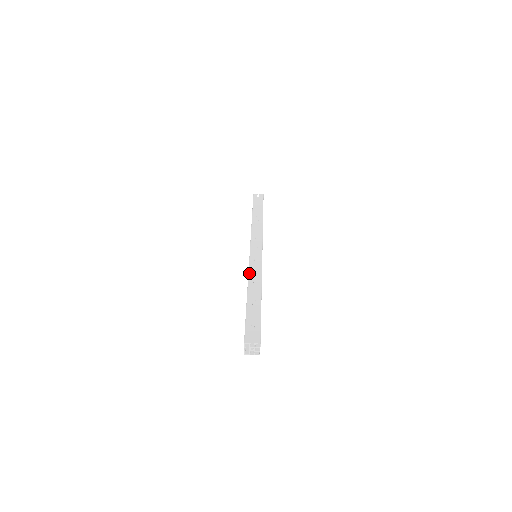
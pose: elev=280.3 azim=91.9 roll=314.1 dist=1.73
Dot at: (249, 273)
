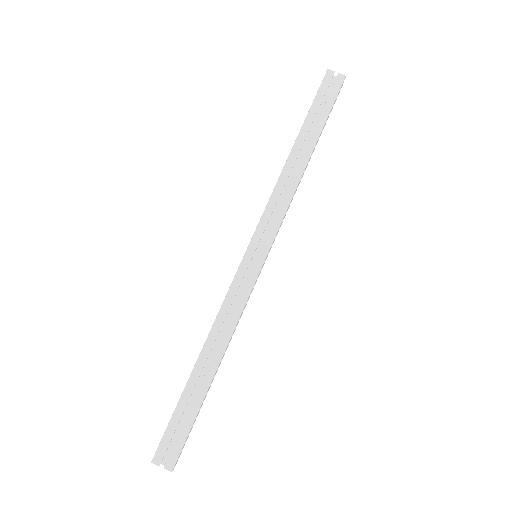
Dot at: (220, 311)
